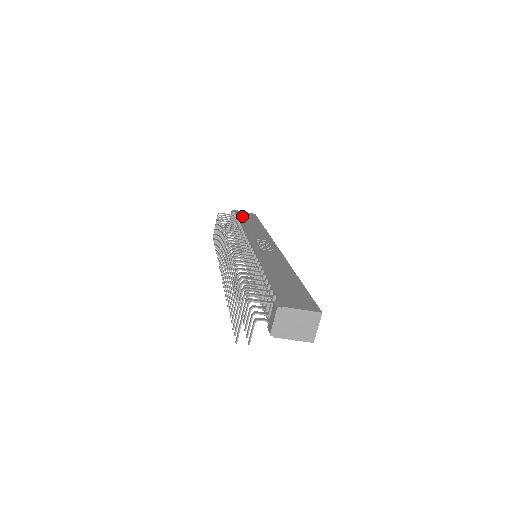
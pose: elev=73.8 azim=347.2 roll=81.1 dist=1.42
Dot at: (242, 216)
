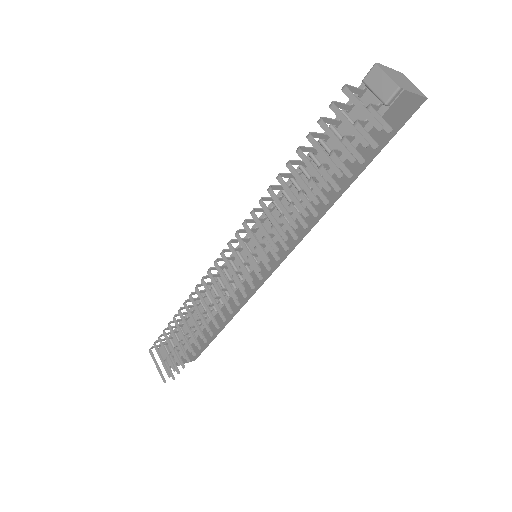
Dot at: occluded
